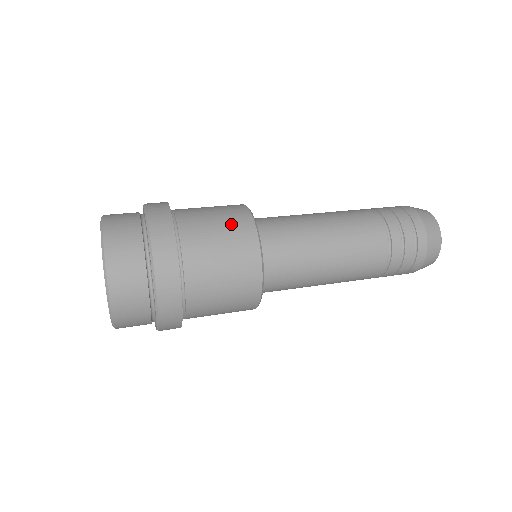
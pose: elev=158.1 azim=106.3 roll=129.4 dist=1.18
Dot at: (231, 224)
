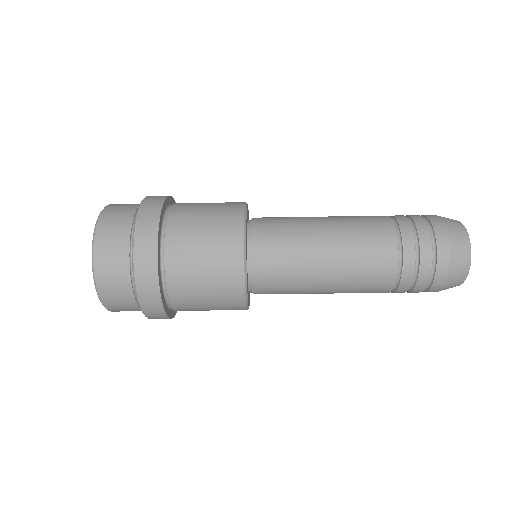
Dot at: (220, 217)
